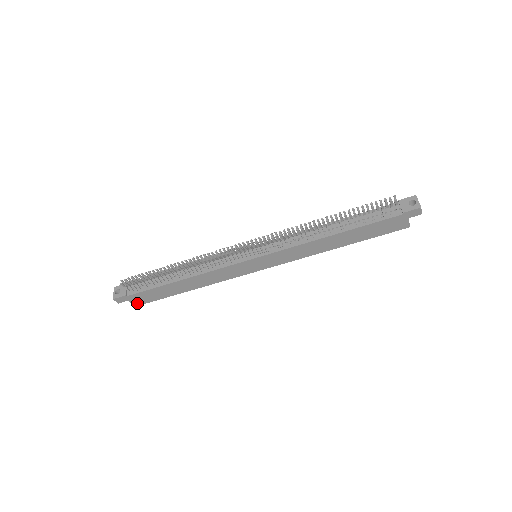
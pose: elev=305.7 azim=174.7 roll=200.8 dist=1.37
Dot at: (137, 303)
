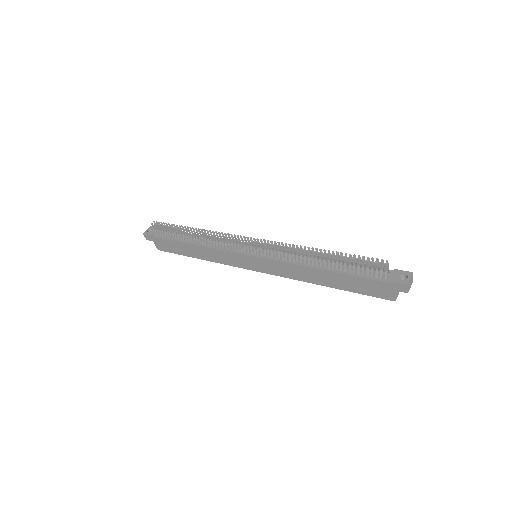
Dot at: (159, 247)
